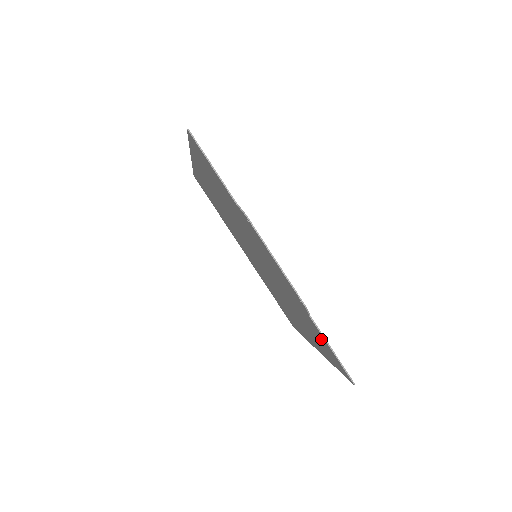
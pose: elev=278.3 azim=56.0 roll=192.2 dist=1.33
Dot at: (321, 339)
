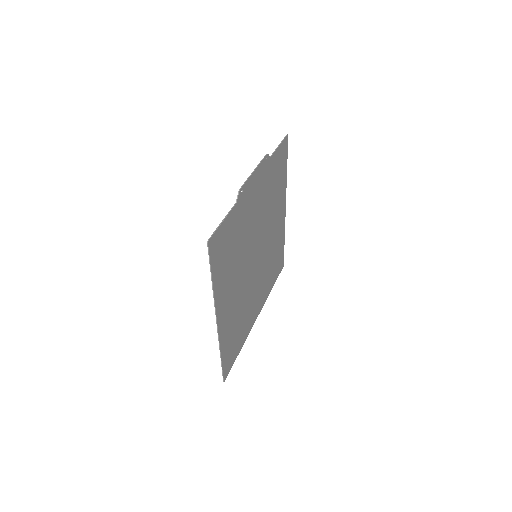
Dot at: (226, 232)
